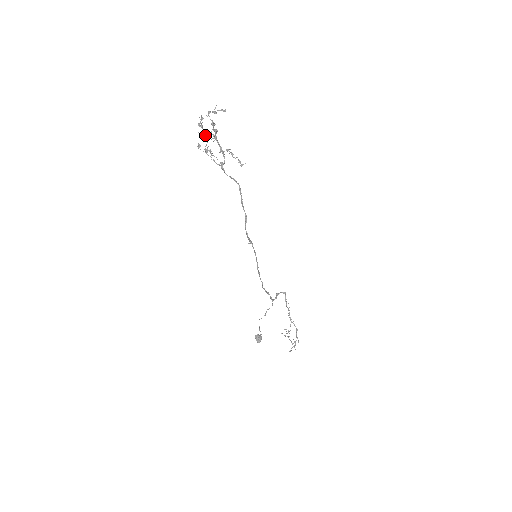
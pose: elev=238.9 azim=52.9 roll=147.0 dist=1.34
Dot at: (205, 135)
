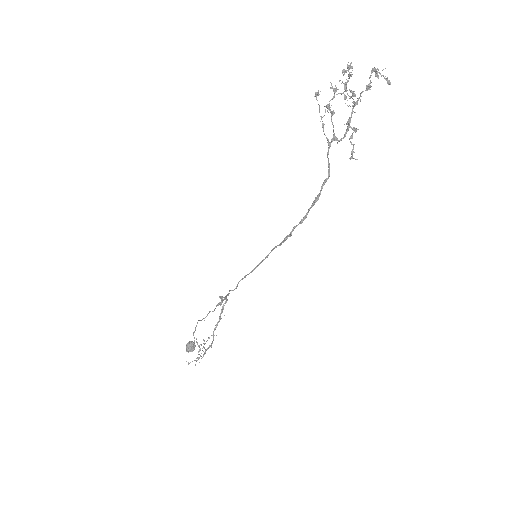
Dot at: occluded
